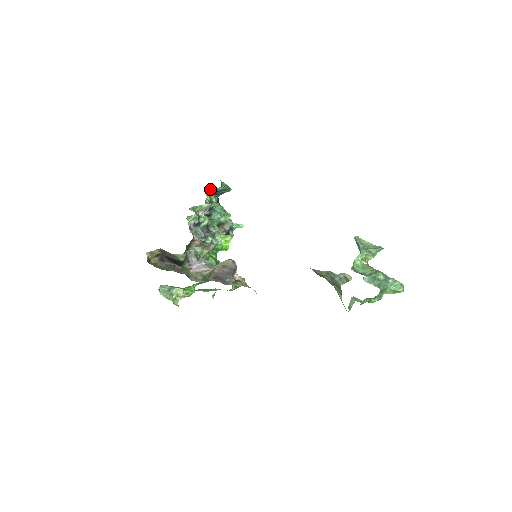
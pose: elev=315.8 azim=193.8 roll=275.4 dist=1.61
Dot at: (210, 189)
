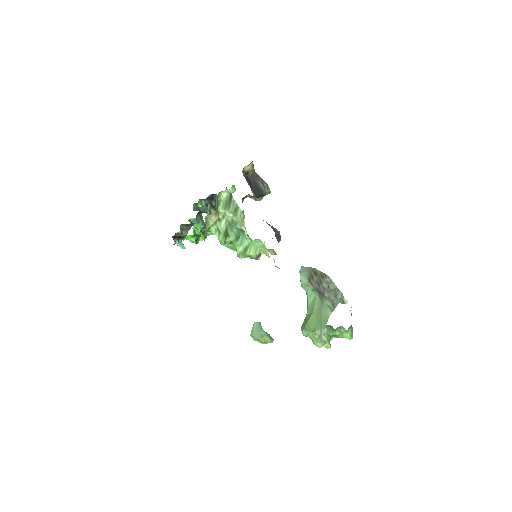
Dot at: (214, 197)
